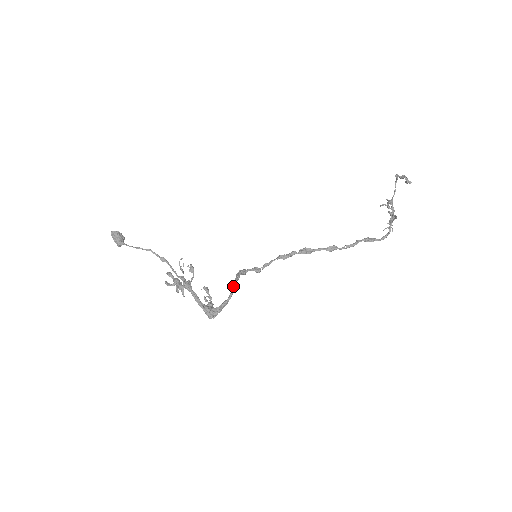
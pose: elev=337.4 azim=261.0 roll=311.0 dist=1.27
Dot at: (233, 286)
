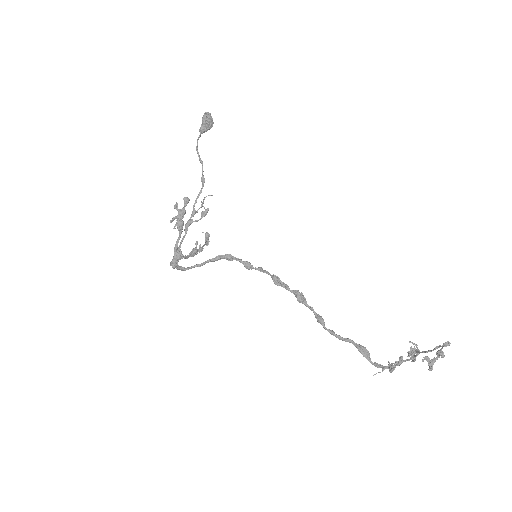
Dot at: (197, 264)
